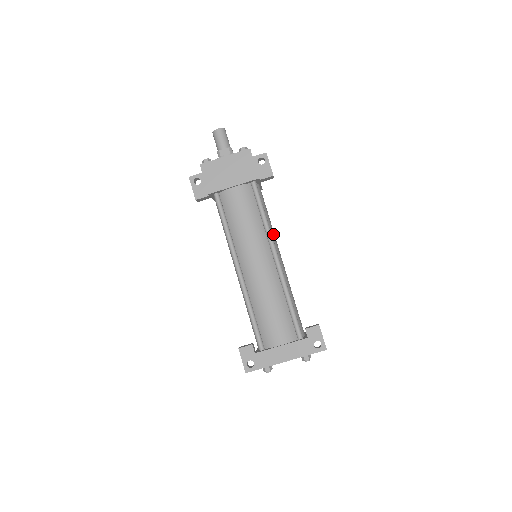
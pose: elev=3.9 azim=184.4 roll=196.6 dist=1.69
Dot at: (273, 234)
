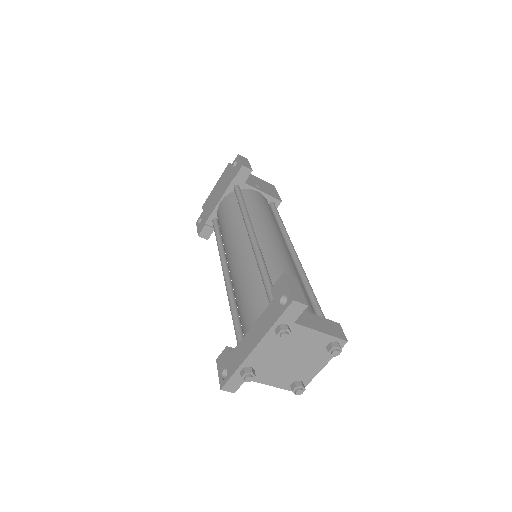
Dot at: (262, 221)
